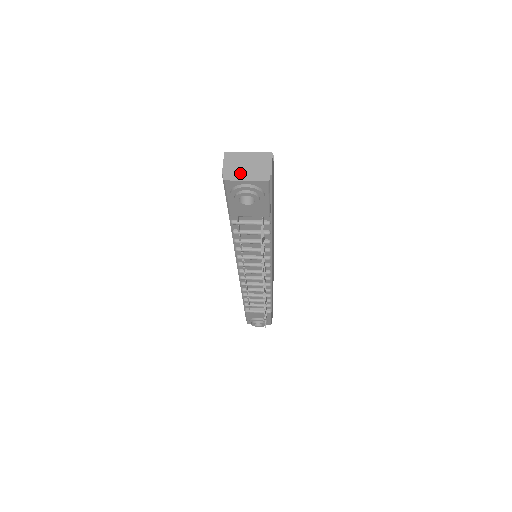
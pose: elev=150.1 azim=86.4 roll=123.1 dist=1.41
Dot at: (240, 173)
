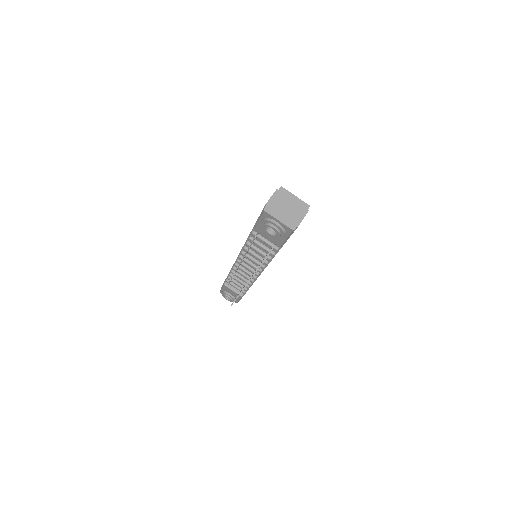
Dot at: (278, 212)
